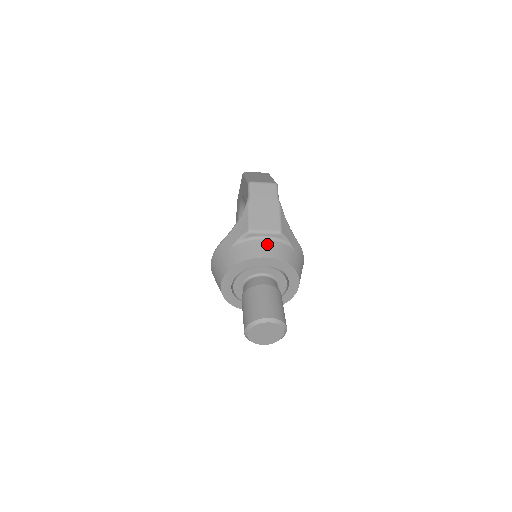
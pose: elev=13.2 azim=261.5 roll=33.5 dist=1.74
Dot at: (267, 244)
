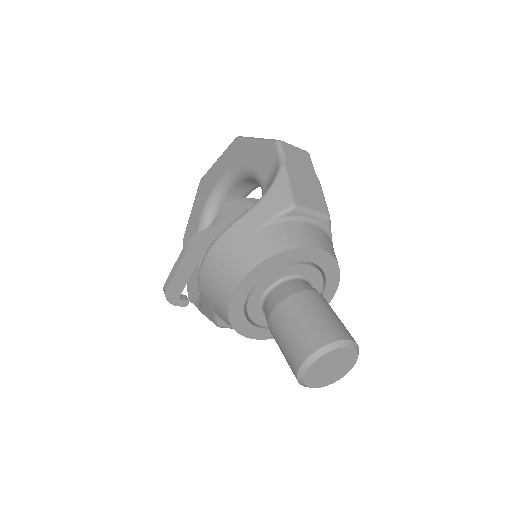
Dot at: (314, 230)
